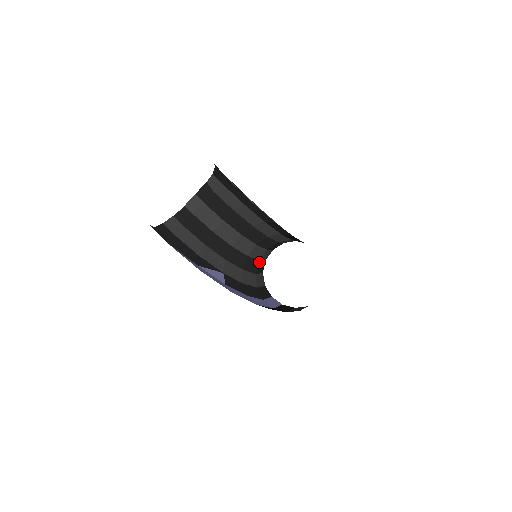
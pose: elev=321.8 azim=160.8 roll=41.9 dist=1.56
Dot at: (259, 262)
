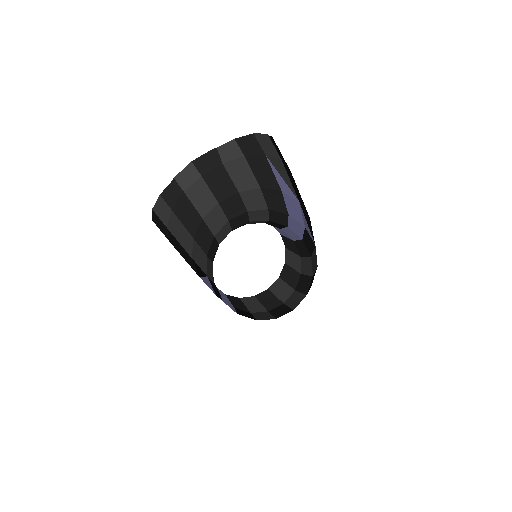
Dot at: occluded
